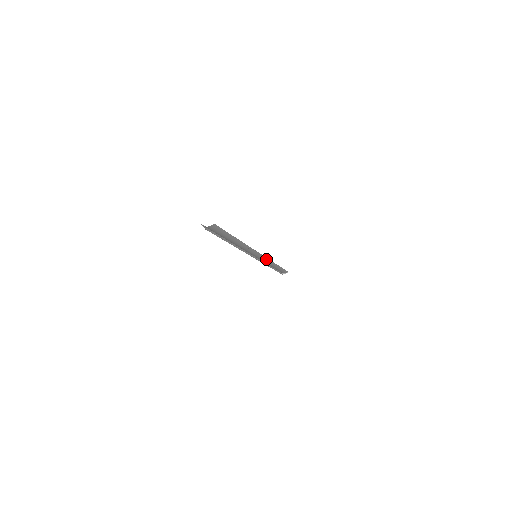
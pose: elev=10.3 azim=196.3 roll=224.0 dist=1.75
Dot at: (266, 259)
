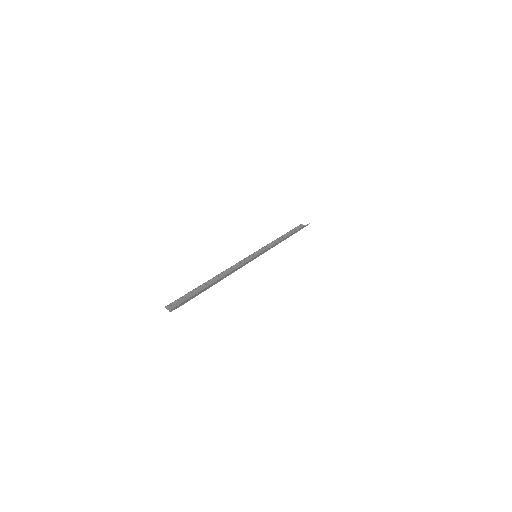
Dot at: occluded
